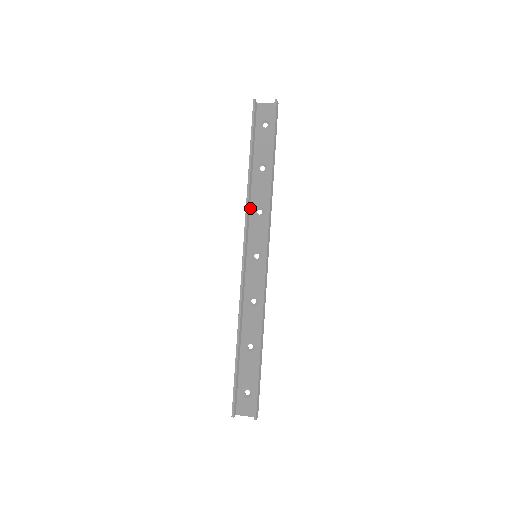
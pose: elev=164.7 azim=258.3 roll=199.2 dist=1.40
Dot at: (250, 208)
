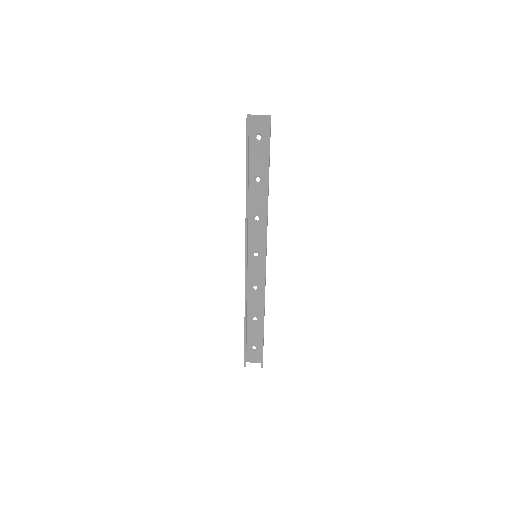
Dot at: (248, 216)
